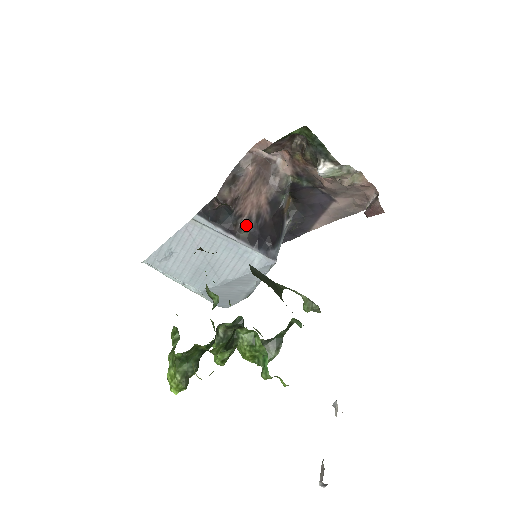
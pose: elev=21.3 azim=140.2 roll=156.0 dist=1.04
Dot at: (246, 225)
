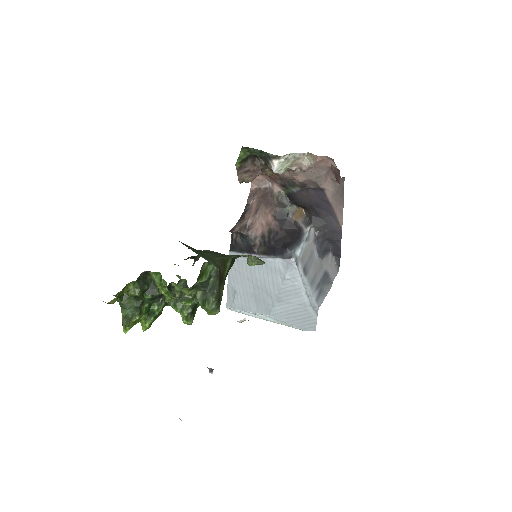
Dot at: (263, 242)
